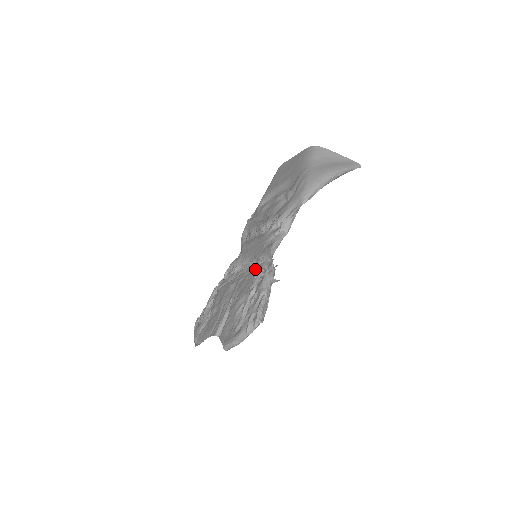
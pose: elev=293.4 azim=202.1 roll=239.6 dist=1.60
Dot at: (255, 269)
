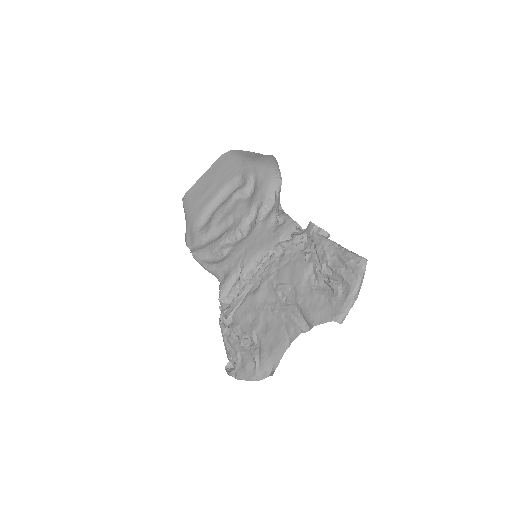
Dot at: (287, 249)
